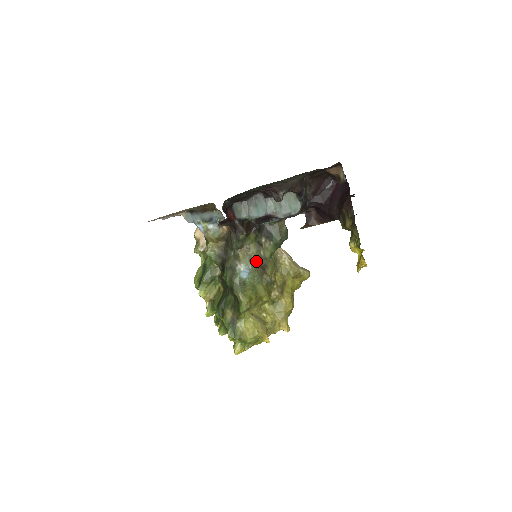
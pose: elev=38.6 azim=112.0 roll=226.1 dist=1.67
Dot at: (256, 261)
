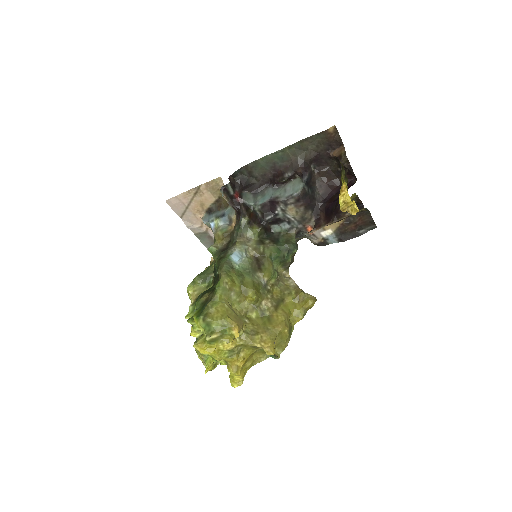
Dot at: (253, 256)
